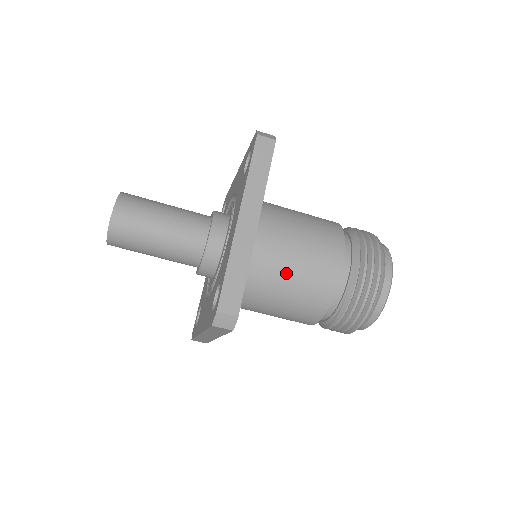
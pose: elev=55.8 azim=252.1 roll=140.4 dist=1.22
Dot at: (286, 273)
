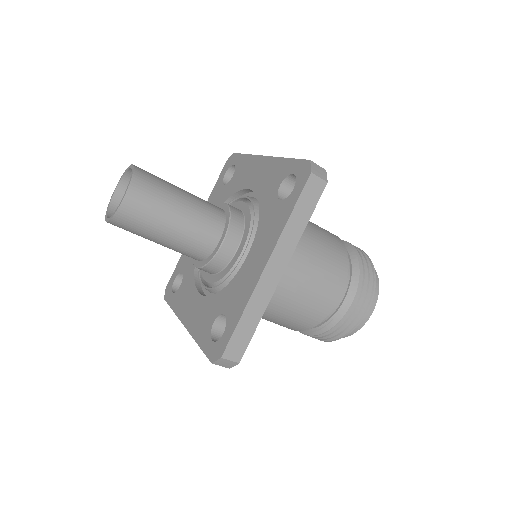
Dot at: (286, 301)
